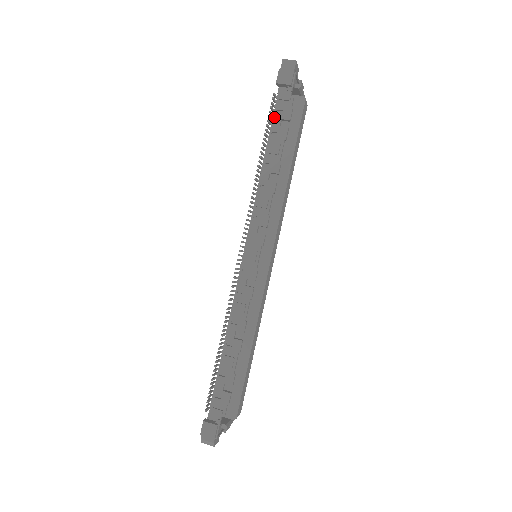
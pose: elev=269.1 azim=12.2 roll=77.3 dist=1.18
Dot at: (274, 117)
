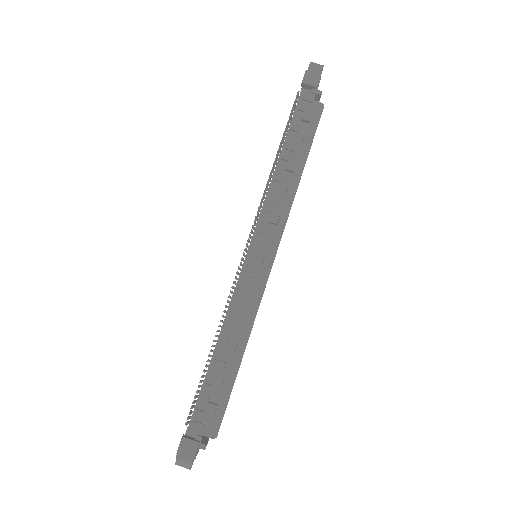
Dot at: (295, 116)
